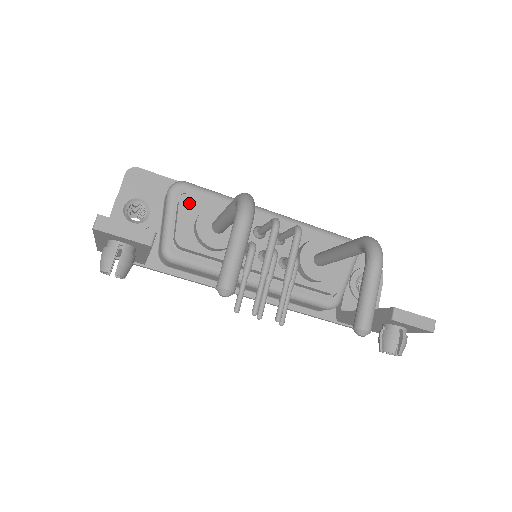
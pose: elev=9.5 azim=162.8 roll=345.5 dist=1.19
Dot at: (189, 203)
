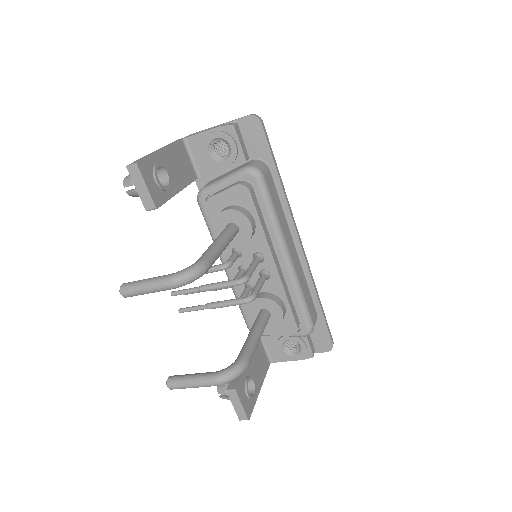
Dot at: (240, 193)
